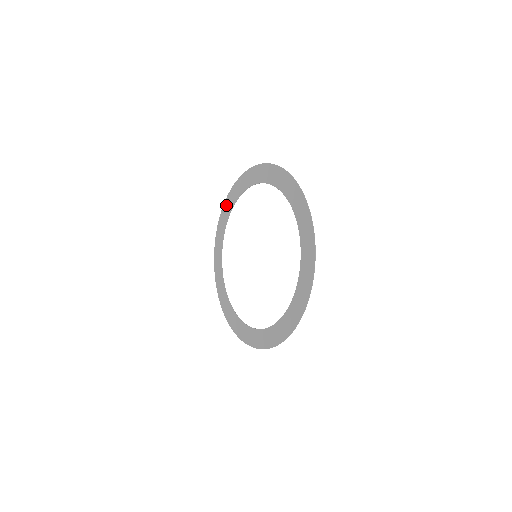
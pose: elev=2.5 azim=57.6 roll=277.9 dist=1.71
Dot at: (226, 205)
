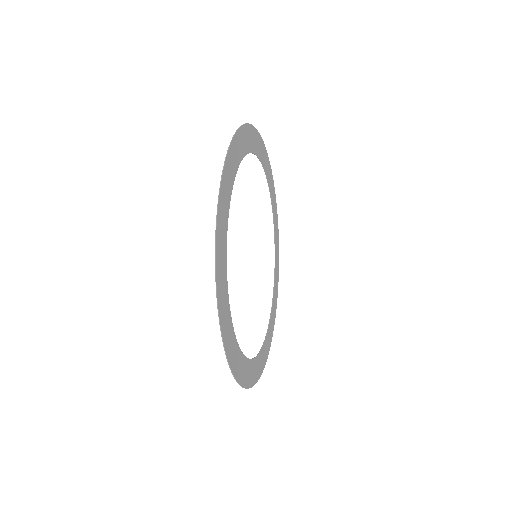
Dot at: (274, 203)
